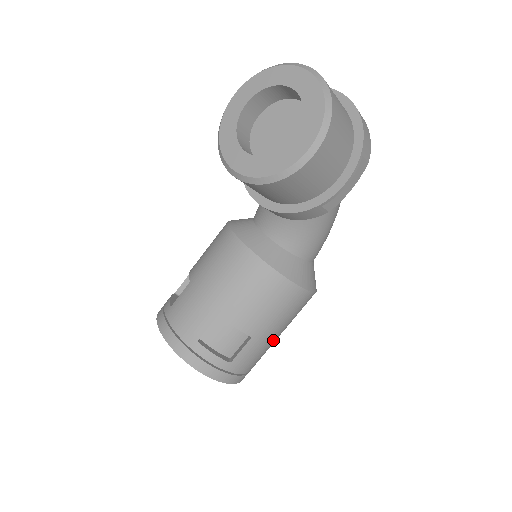
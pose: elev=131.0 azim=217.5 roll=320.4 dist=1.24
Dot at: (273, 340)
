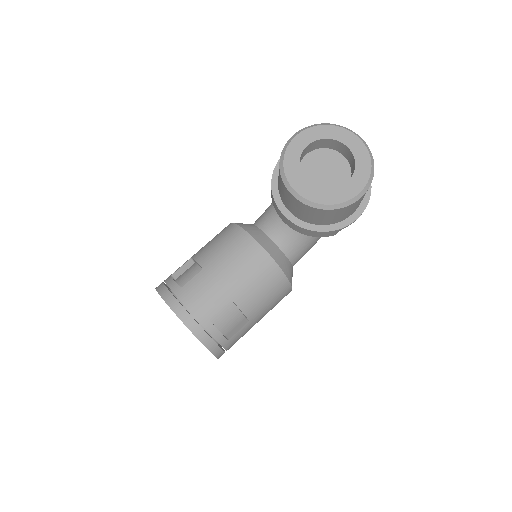
Dot at: occluded
